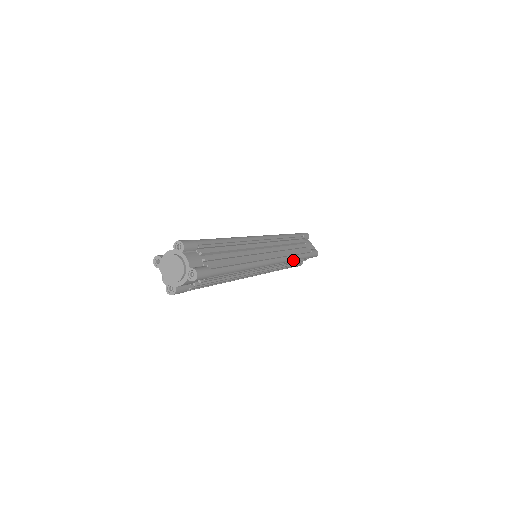
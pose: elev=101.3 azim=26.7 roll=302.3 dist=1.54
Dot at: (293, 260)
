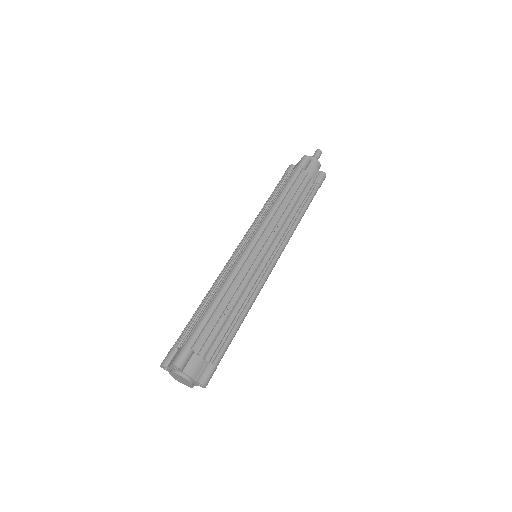
Dot at: occluded
